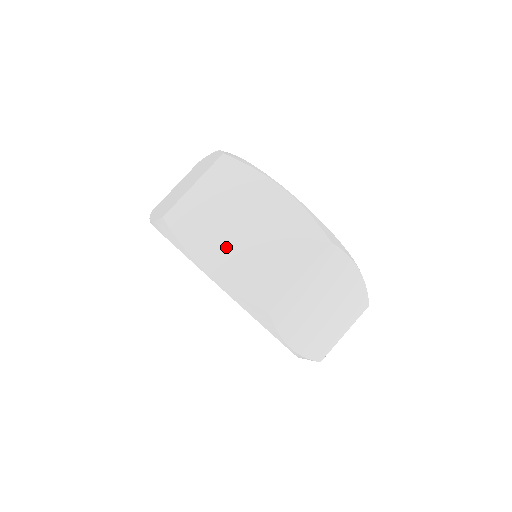
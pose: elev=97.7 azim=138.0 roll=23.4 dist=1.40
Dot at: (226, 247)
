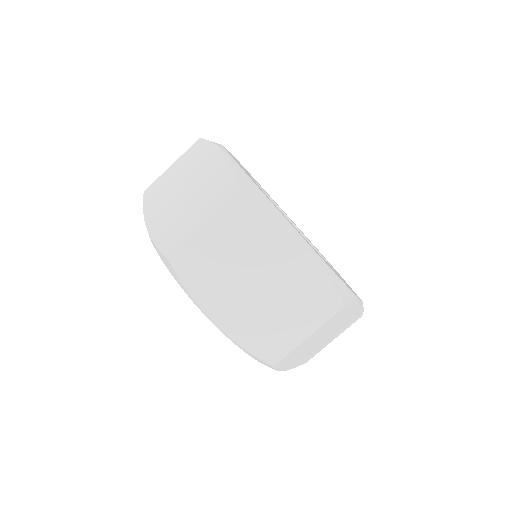
Dot at: (167, 207)
